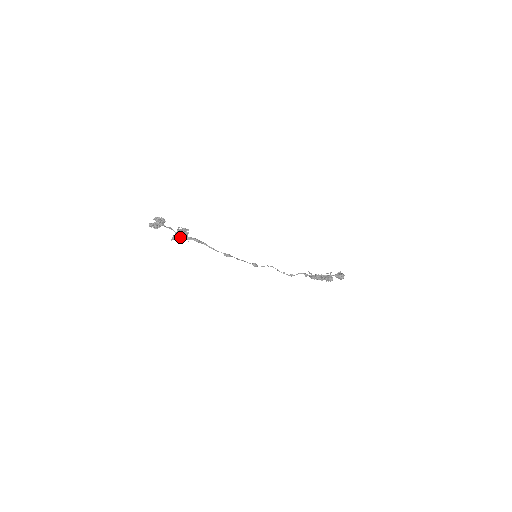
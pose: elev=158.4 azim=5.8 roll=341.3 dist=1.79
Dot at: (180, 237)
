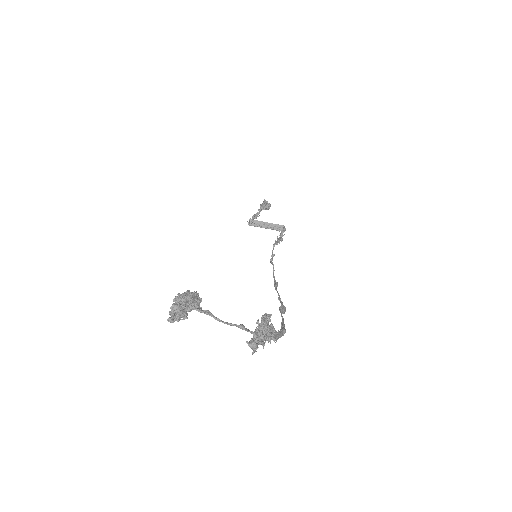
Dot at: (261, 339)
